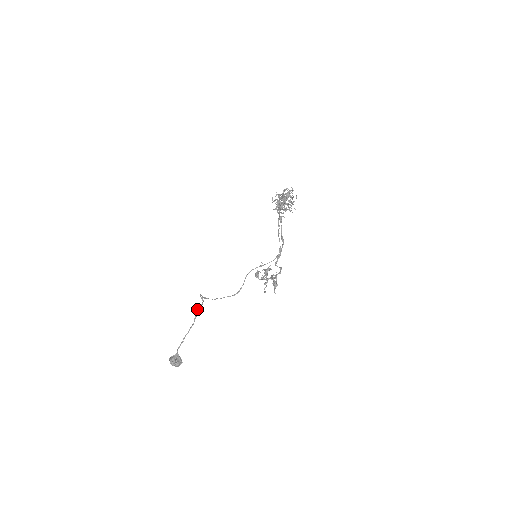
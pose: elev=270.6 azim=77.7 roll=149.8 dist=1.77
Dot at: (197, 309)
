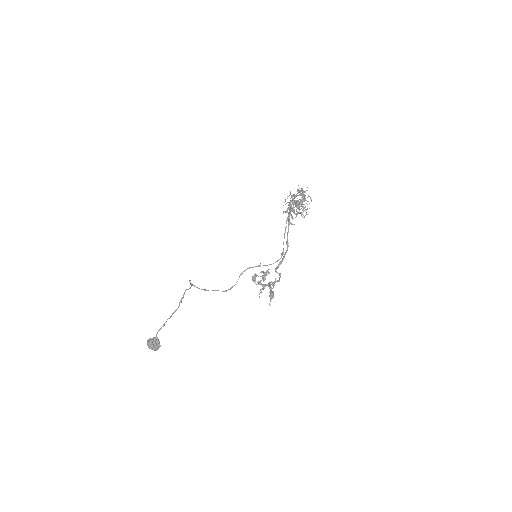
Dot at: (184, 293)
